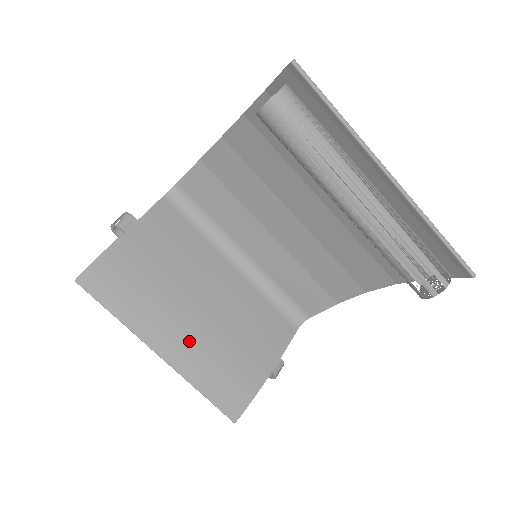
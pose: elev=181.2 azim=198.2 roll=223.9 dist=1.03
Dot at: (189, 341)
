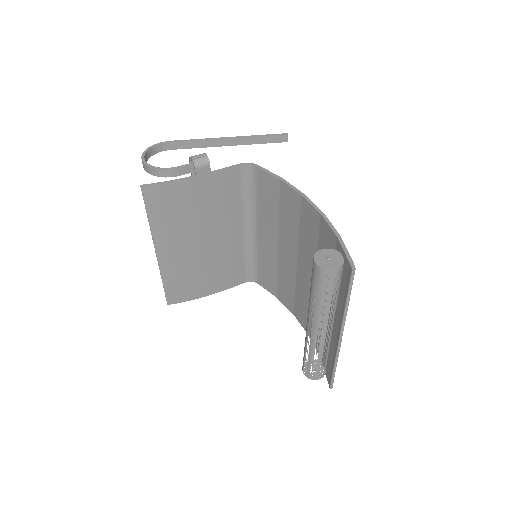
Dot at: (179, 256)
